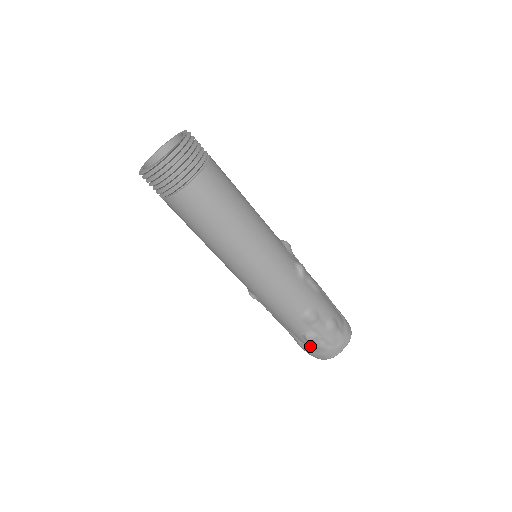
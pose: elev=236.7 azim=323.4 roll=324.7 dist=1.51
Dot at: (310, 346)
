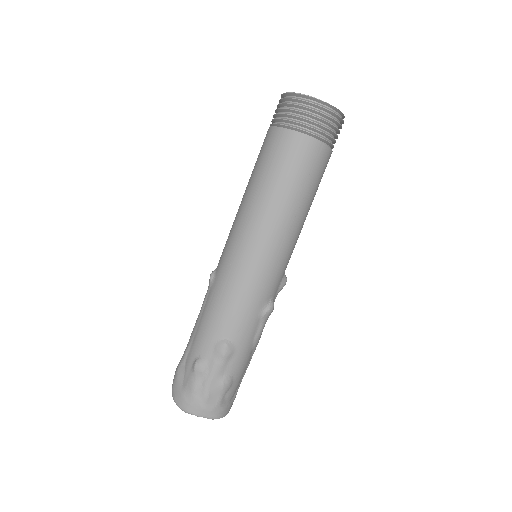
Dot at: (186, 376)
